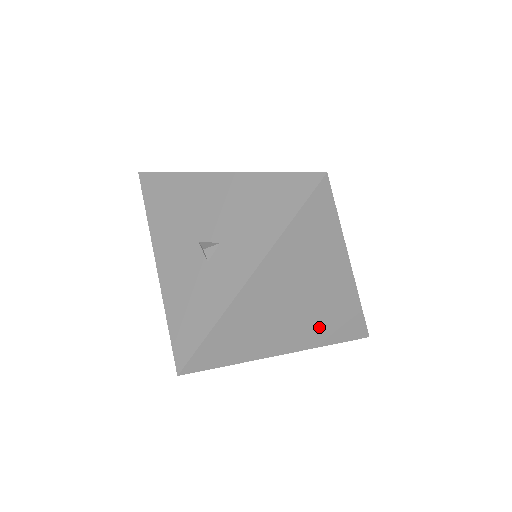
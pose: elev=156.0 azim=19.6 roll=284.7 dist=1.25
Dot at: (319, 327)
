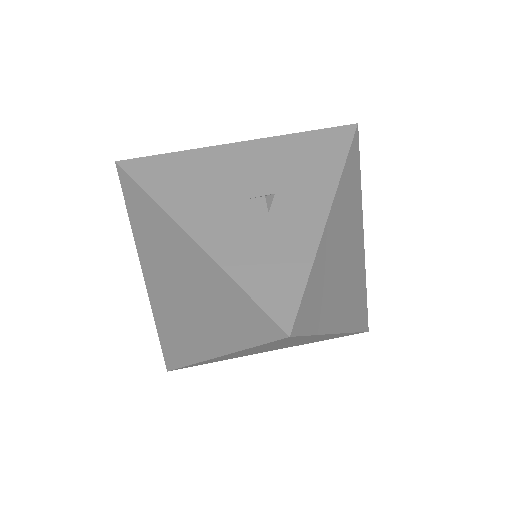
Dot at: (352, 303)
